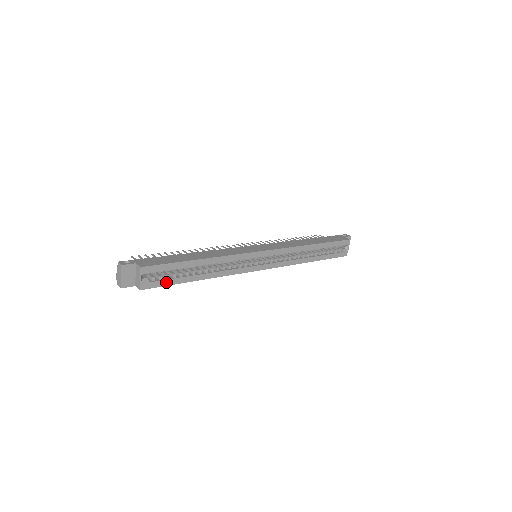
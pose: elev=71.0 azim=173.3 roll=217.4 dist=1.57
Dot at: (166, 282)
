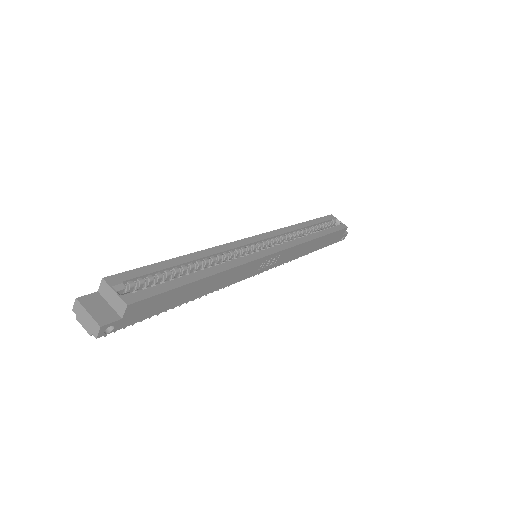
Dot at: (160, 288)
